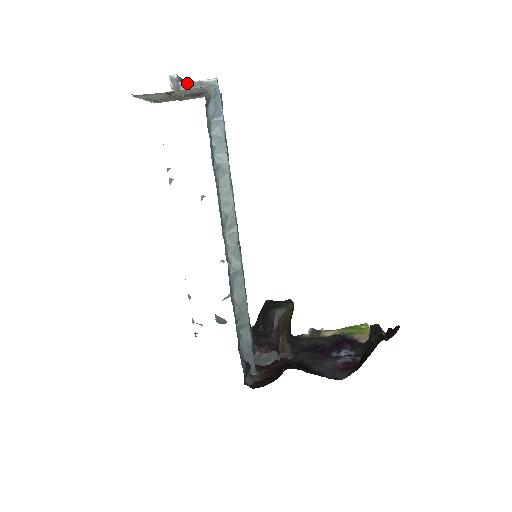
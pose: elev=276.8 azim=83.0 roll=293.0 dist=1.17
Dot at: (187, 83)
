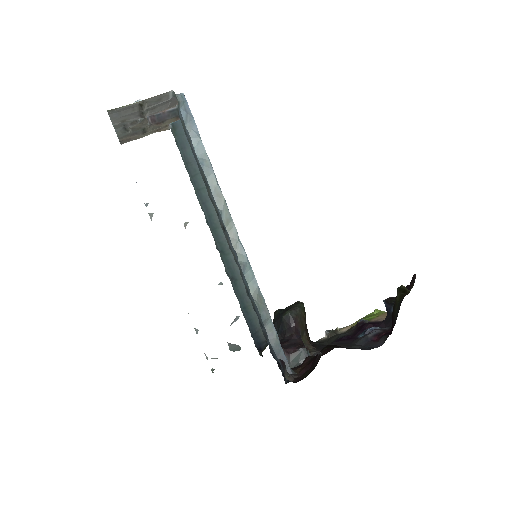
Dot at: occluded
